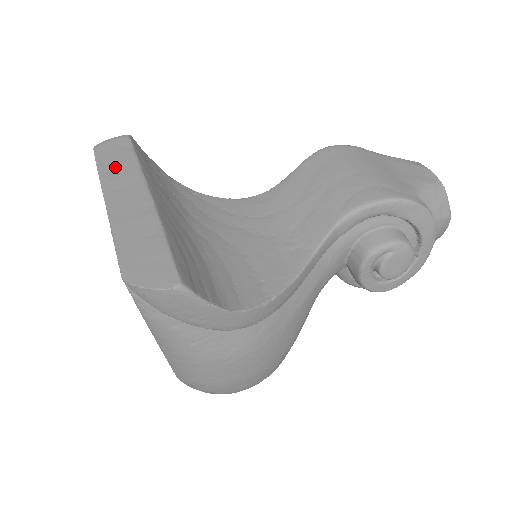
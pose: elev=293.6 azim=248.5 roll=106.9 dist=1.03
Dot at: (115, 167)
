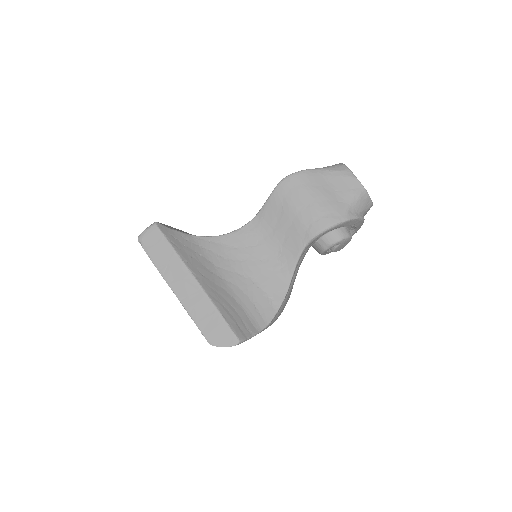
Dot at: (163, 260)
